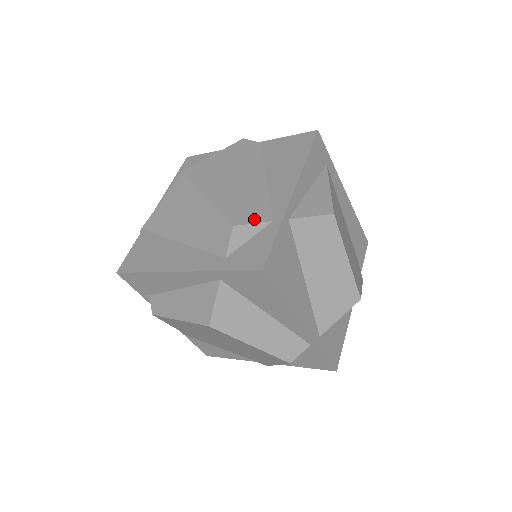
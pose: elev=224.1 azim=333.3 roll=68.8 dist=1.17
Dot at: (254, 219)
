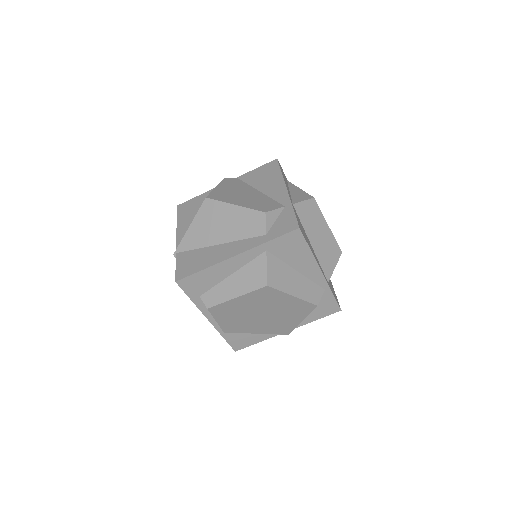
Dot at: (274, 208)
